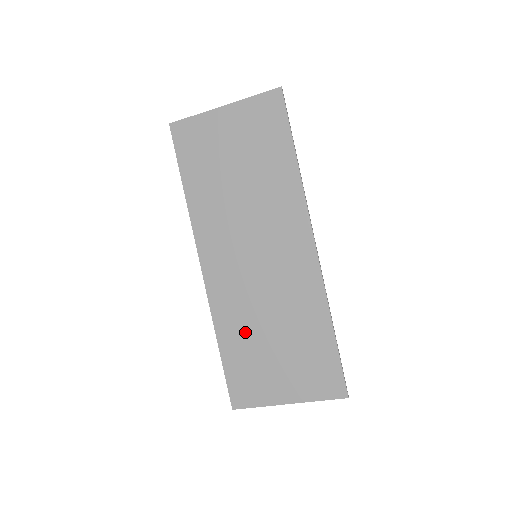
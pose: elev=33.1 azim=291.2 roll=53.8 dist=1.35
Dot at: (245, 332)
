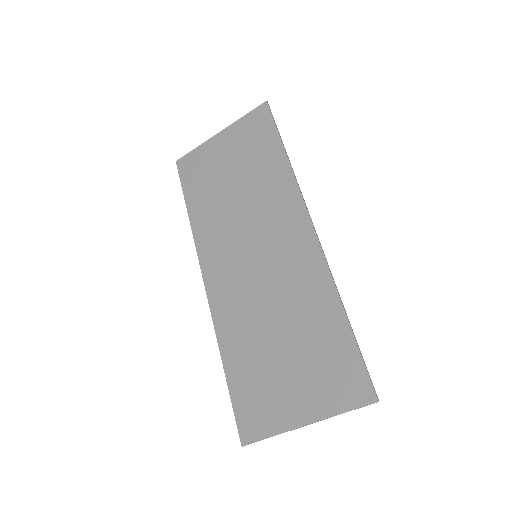
Dot at: (250, 342)
